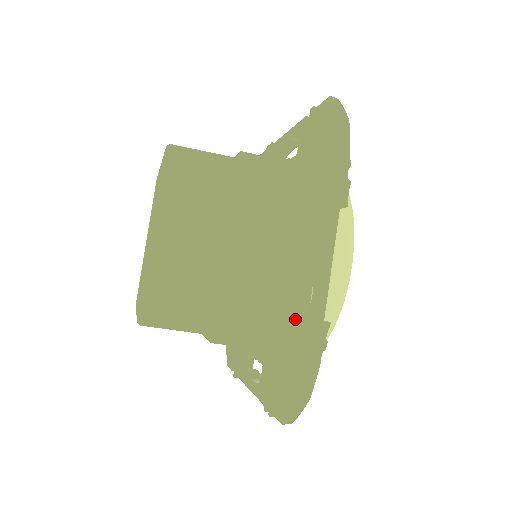
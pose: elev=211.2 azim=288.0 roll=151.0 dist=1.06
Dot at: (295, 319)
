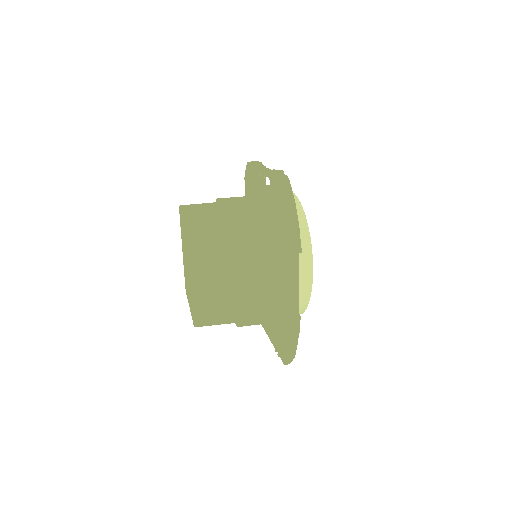
Dot at: occluded
